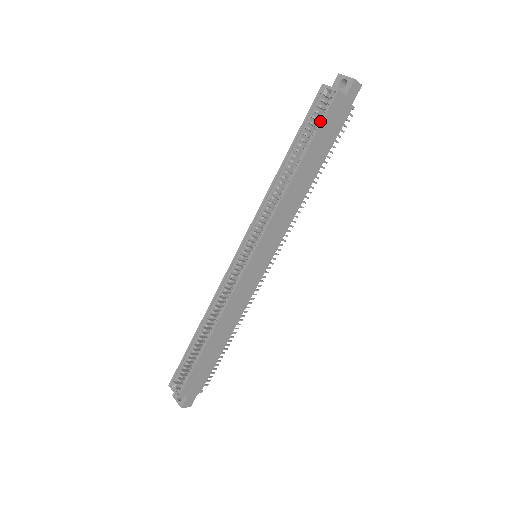
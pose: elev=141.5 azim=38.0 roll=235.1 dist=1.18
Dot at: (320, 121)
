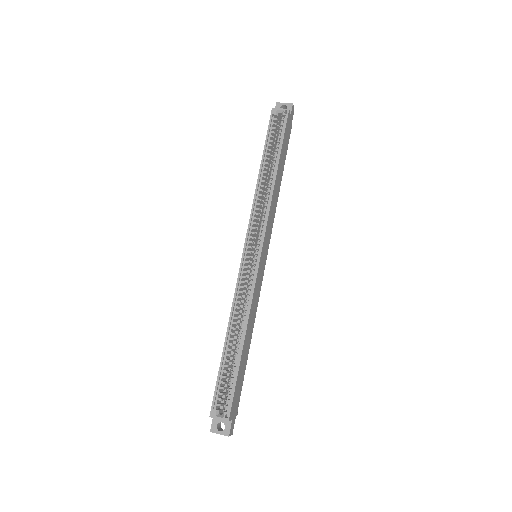
Dot at: (283, 133)
